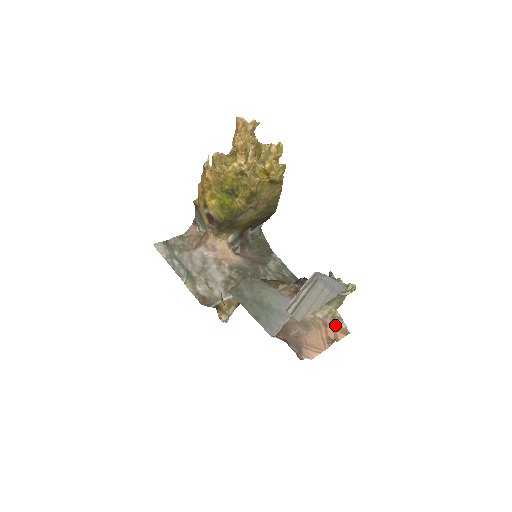
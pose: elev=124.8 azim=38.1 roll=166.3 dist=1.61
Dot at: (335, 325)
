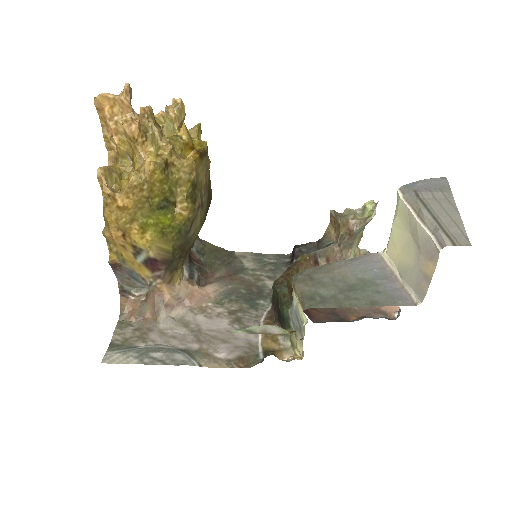
Dot at: occluded
